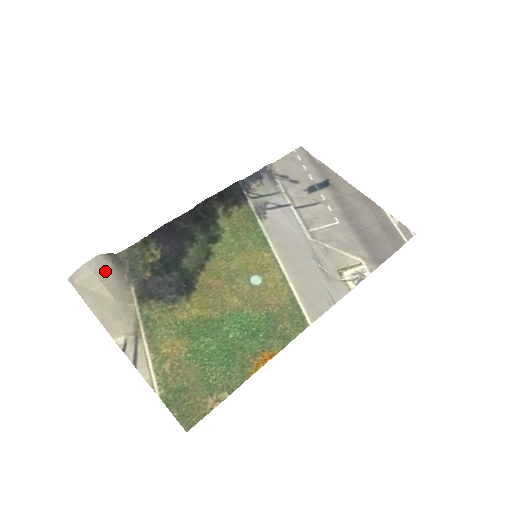
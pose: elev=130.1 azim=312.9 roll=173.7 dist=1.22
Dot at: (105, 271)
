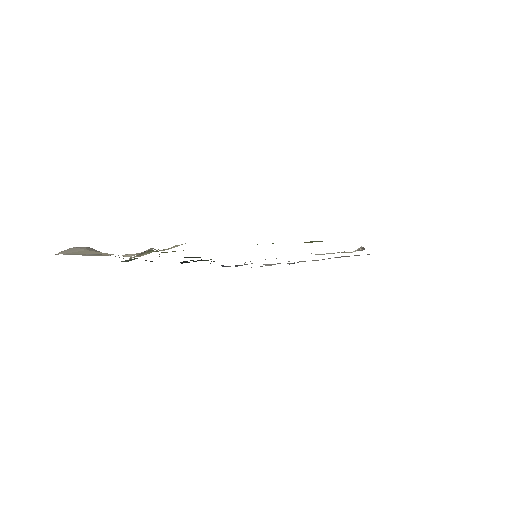
Dot at: occluded
